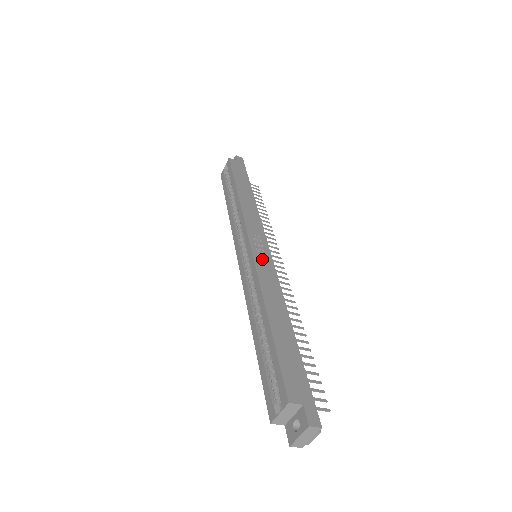
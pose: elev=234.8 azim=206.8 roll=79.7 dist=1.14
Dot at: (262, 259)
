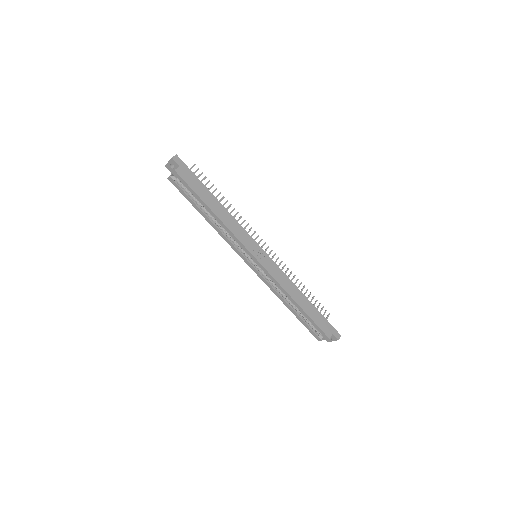
Dot at: (269, 266)
